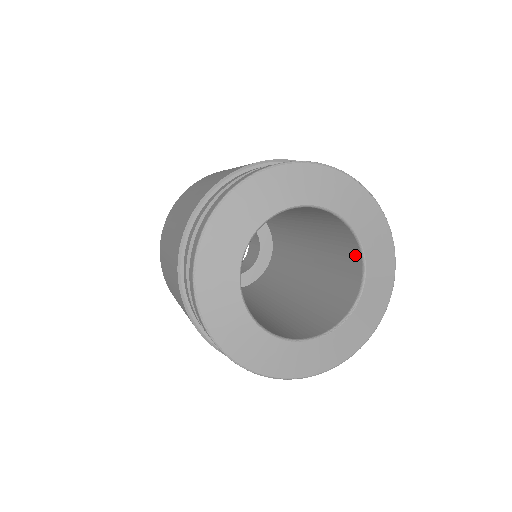
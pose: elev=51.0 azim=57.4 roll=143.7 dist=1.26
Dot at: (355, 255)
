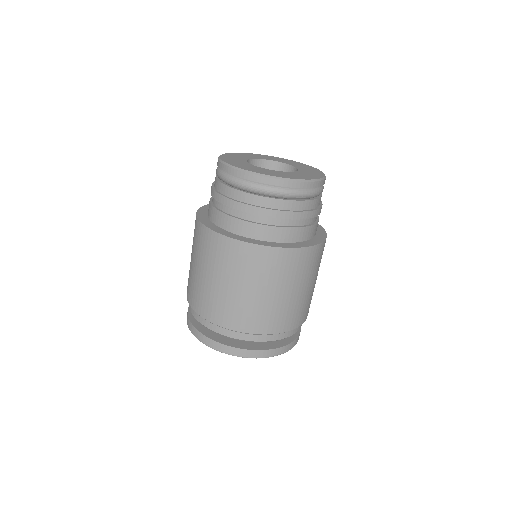
Dot at: occluded
